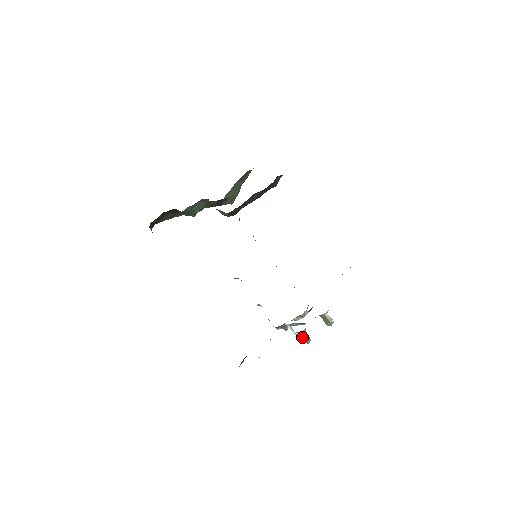
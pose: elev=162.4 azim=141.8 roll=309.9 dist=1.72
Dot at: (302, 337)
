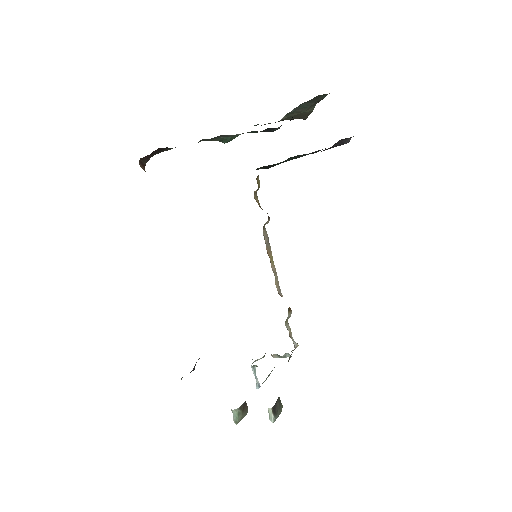
Dot at: occluded
